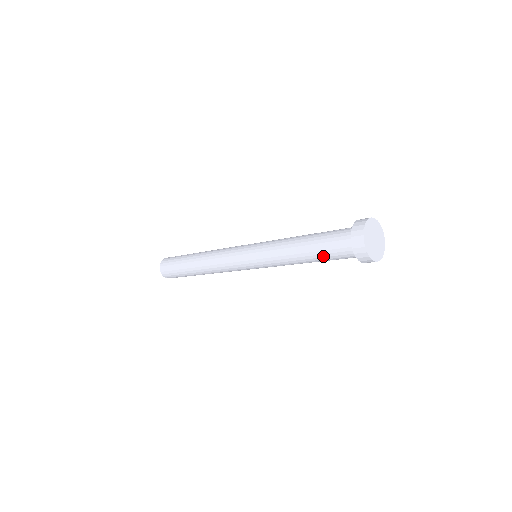
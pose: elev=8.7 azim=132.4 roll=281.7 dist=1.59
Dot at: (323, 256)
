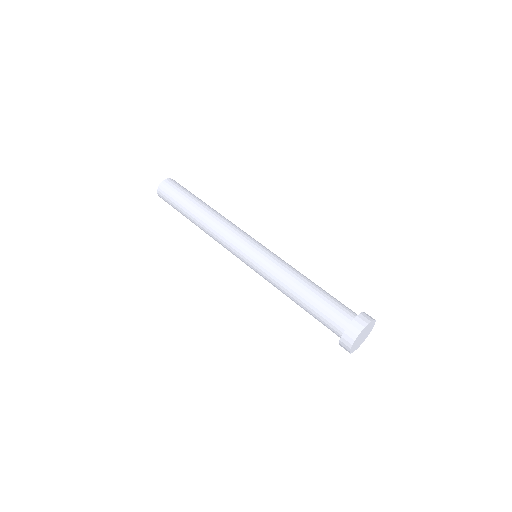
Dot at: (313, 316)
